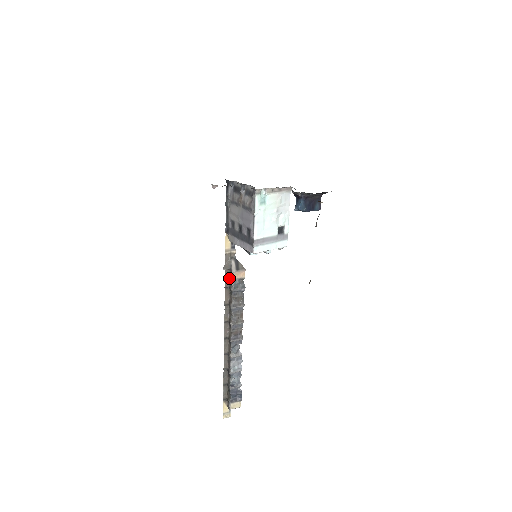
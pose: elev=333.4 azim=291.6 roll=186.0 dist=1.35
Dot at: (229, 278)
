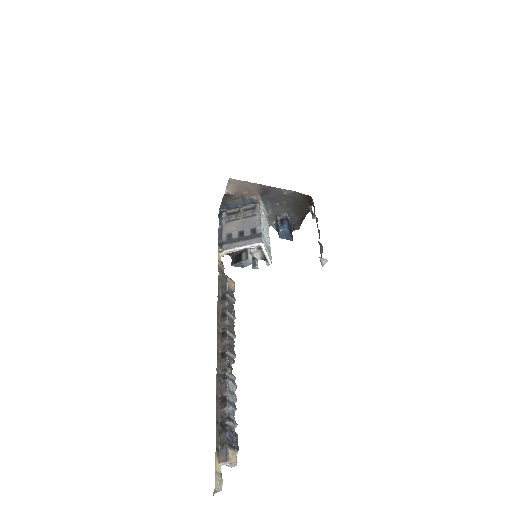
Dot at: (220, 288)
